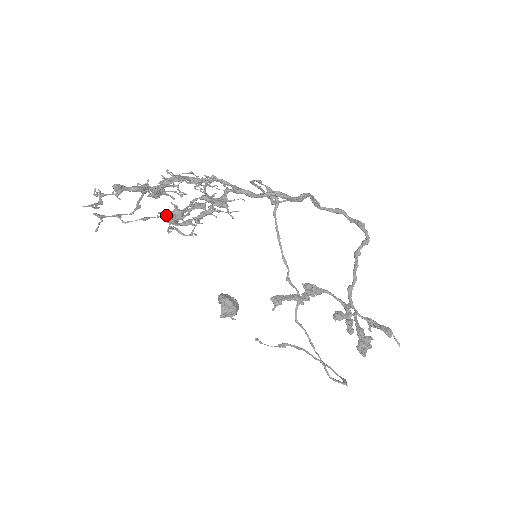
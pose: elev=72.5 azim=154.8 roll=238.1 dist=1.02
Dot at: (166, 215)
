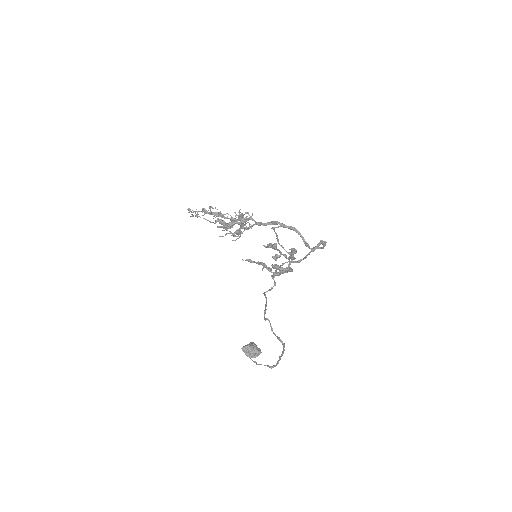
Dot at: (214, 212)
